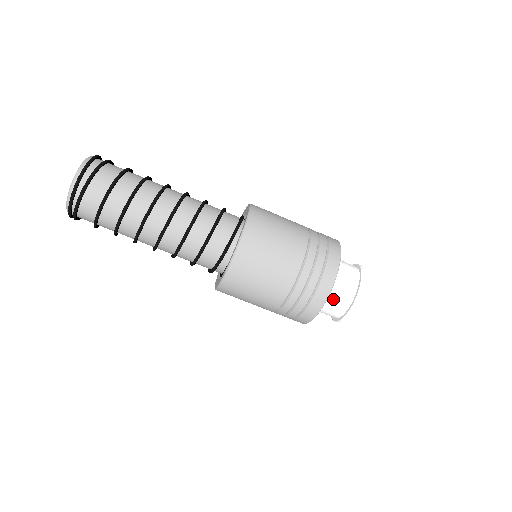
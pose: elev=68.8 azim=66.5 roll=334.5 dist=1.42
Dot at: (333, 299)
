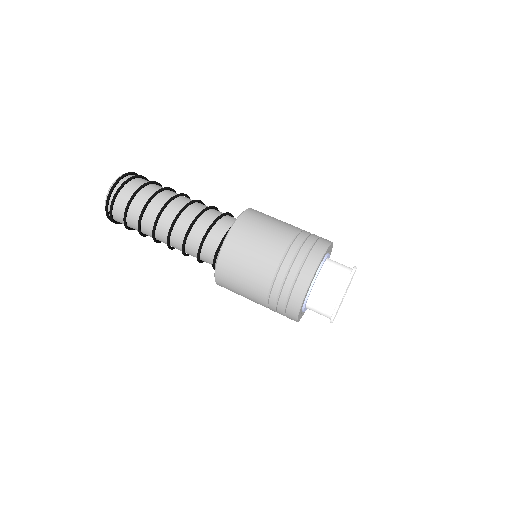
Dot at: (319, 297)
